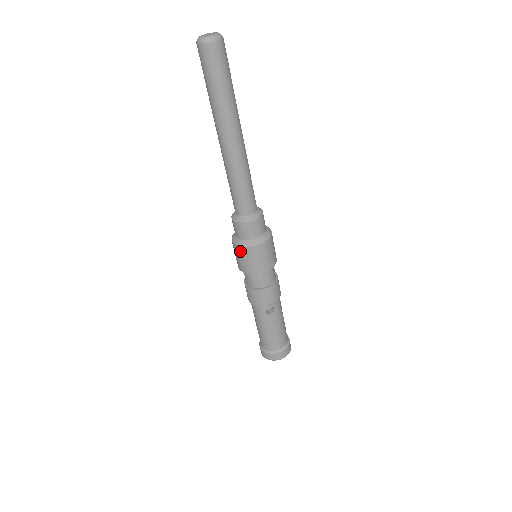
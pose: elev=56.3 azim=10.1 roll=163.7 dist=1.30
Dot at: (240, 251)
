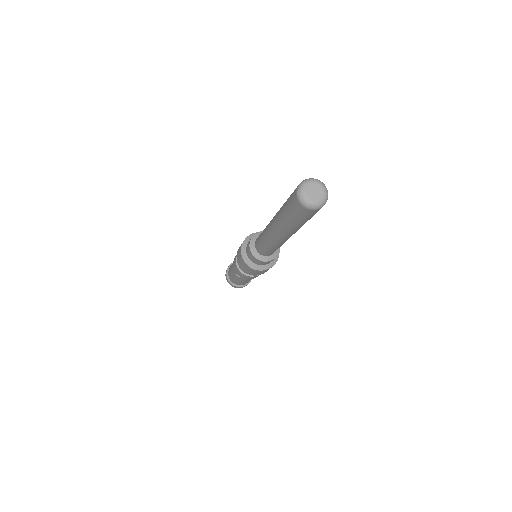
Dot at: (240, 249)
